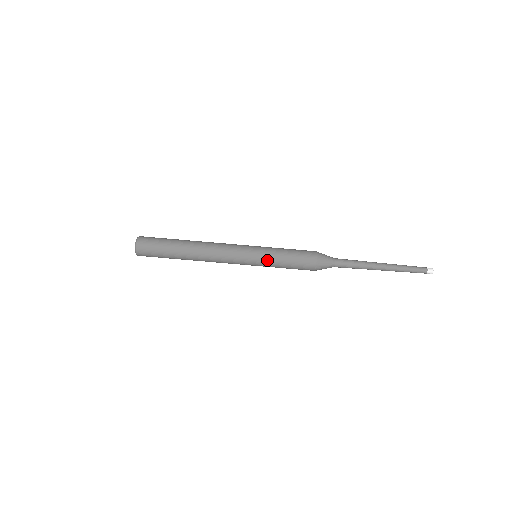
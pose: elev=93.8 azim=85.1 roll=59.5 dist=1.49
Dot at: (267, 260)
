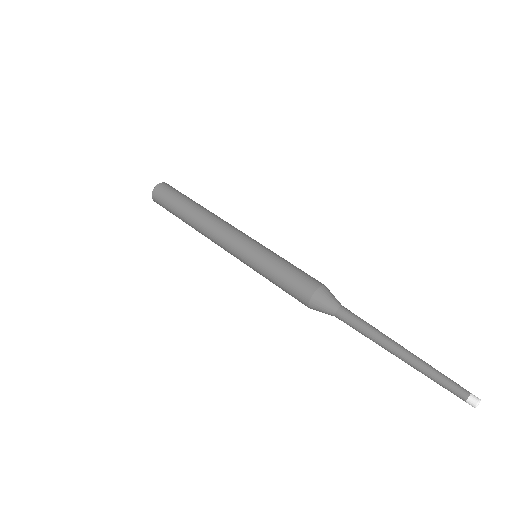
Dot at: (271, 252)
